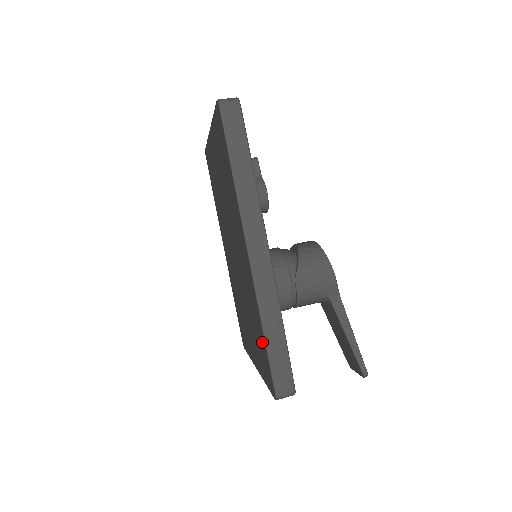
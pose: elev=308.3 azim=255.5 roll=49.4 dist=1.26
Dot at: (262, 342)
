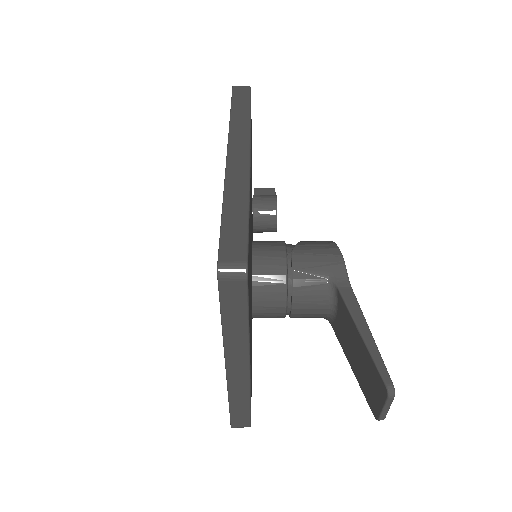
Dot at: occluded
